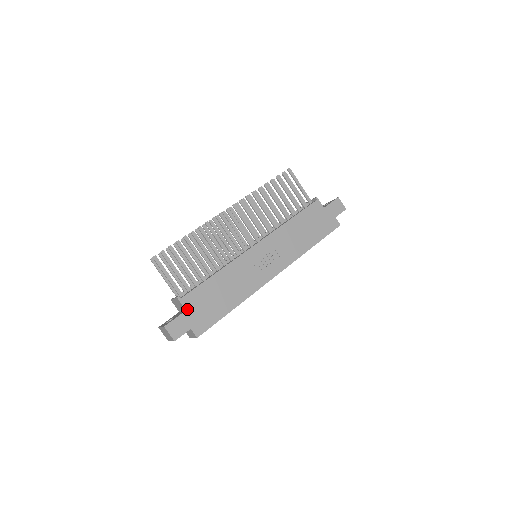
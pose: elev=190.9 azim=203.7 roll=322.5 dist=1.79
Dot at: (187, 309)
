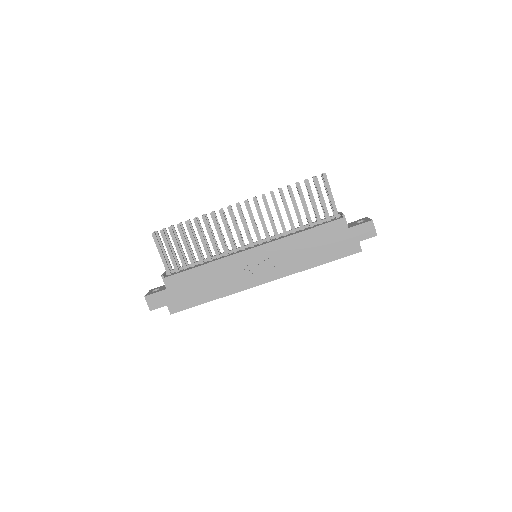
Dot at: (168, 288)
